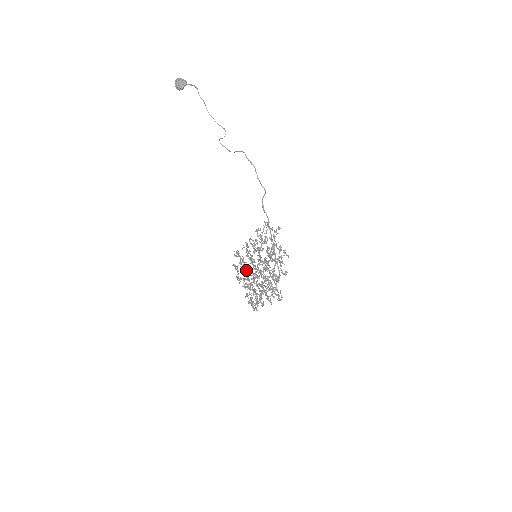
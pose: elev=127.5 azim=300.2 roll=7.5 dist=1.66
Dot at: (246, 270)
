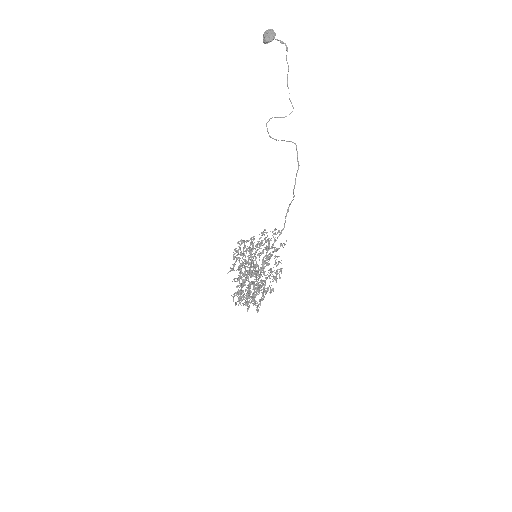
Dot at: (241, 263)
